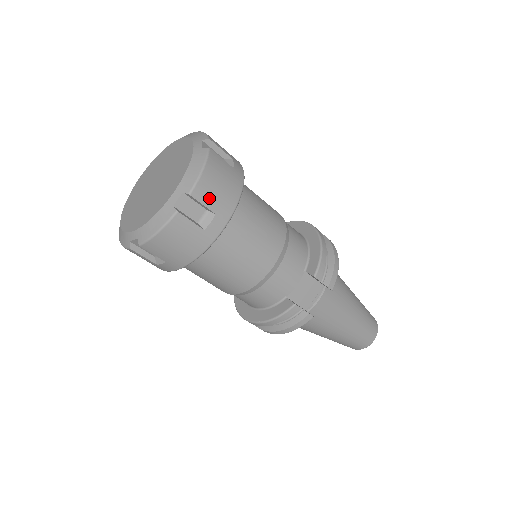
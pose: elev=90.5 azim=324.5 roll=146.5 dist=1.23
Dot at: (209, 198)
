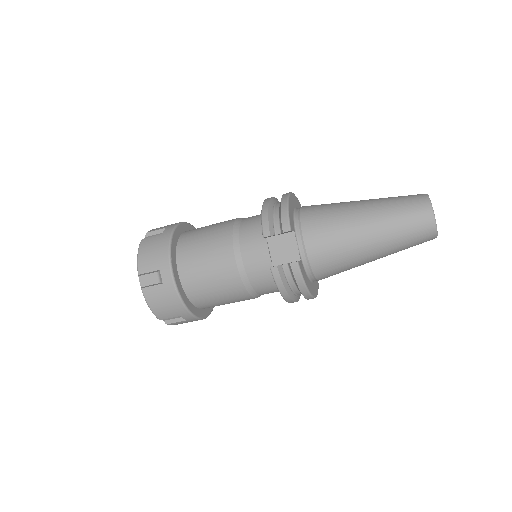
Dot at: (150, 266)
